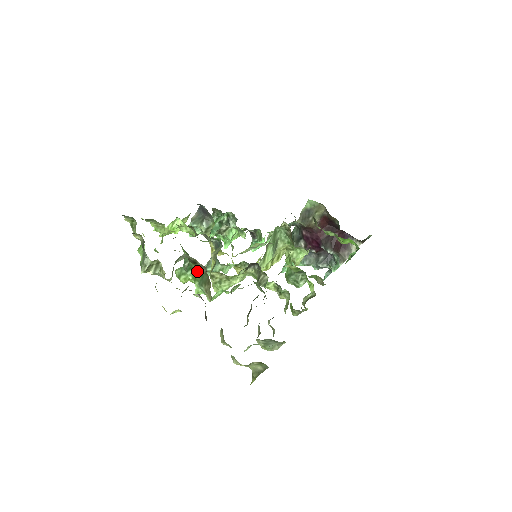
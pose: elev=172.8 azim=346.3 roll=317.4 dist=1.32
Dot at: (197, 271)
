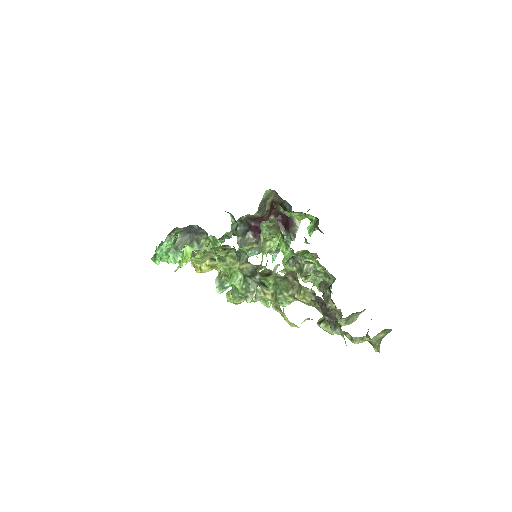
Dot at: (268, 283)
